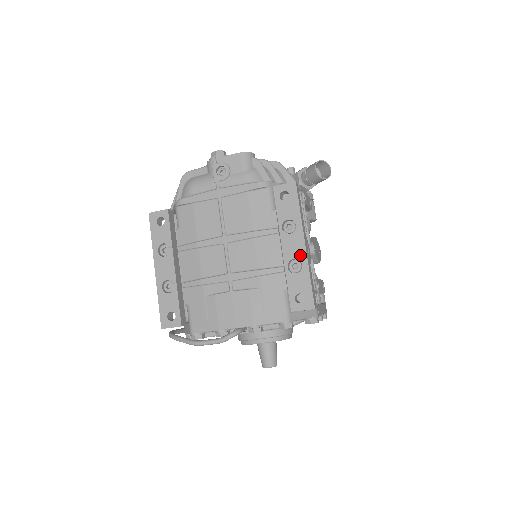
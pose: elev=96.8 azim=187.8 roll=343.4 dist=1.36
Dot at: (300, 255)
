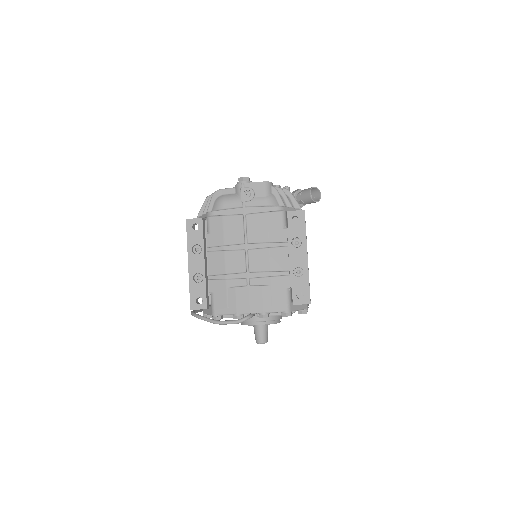
Dot at: (303, 264)
